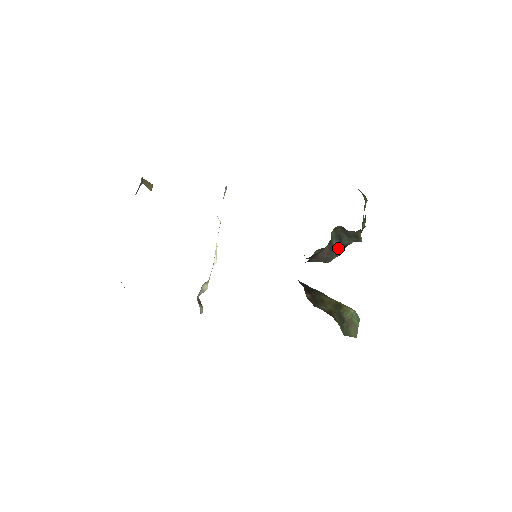
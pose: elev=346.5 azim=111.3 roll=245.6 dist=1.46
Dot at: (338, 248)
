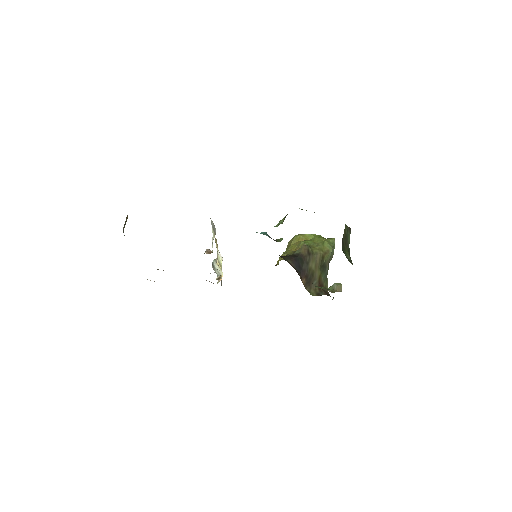
Dot at: occluded
